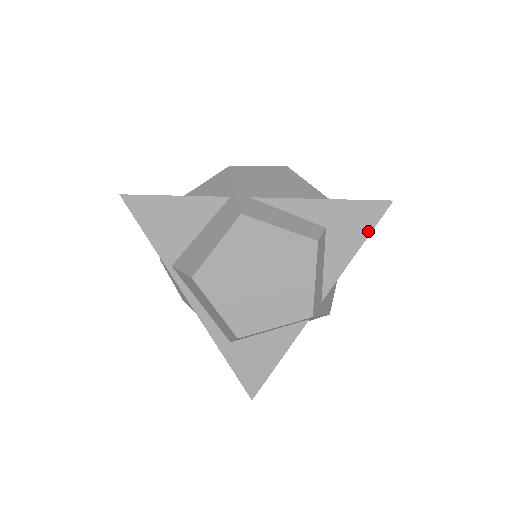
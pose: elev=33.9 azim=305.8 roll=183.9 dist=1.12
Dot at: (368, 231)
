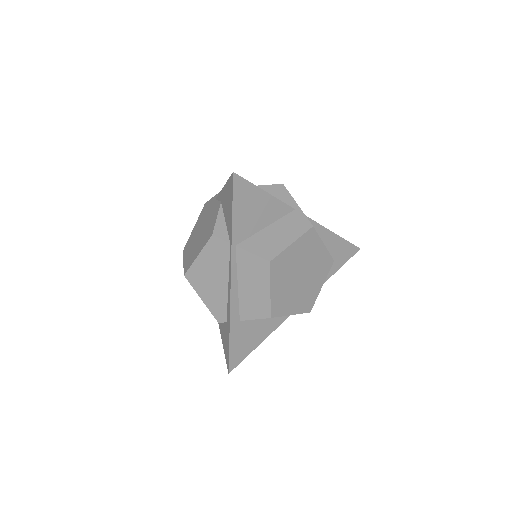
Dot at: (343, 263)
